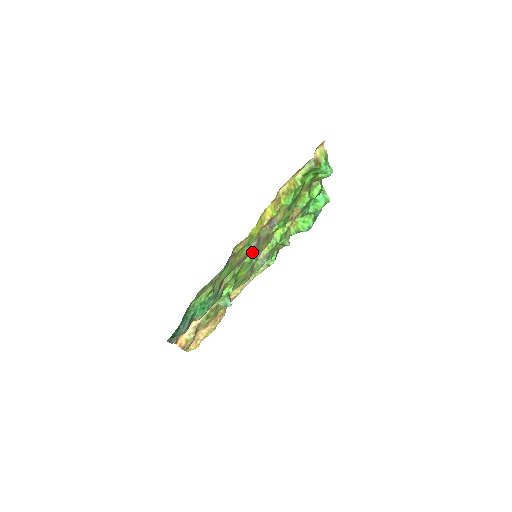
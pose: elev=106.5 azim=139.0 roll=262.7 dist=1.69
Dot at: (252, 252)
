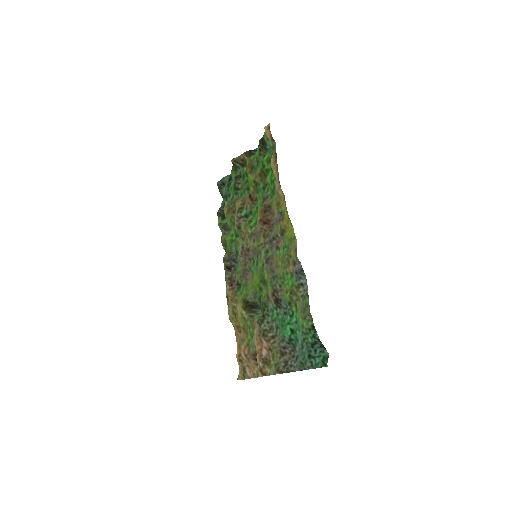
Dot at: (261, 254)
